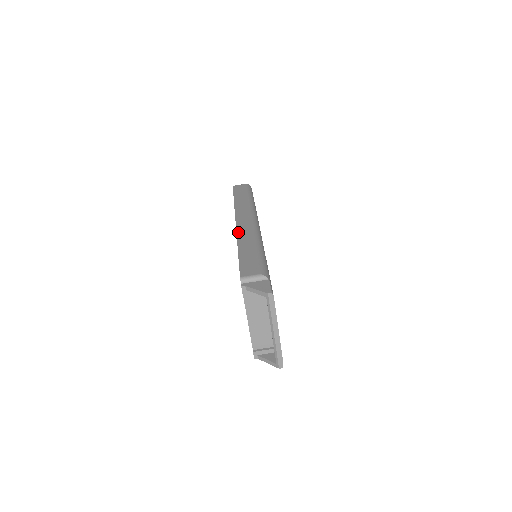
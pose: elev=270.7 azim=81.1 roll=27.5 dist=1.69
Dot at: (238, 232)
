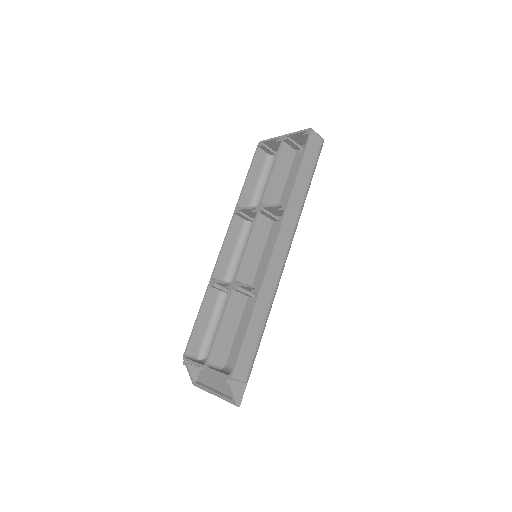
Dot at: (266, 278)
